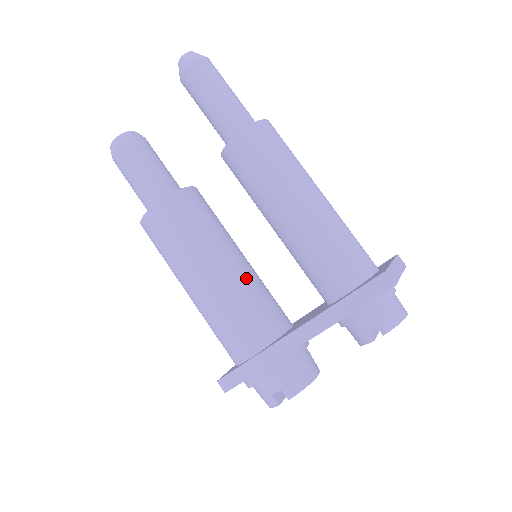
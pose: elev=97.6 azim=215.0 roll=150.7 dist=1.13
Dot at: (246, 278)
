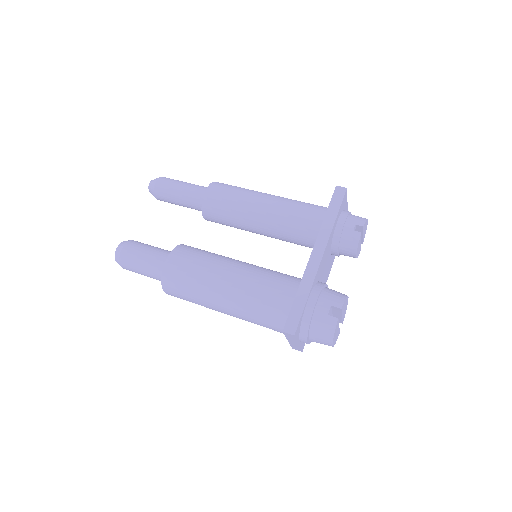
Dot at: (258, 266)
